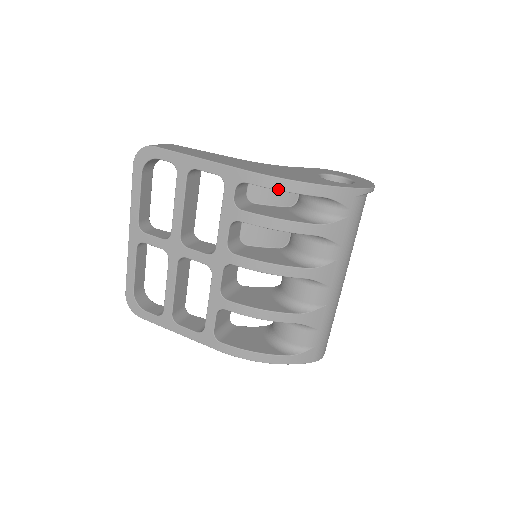
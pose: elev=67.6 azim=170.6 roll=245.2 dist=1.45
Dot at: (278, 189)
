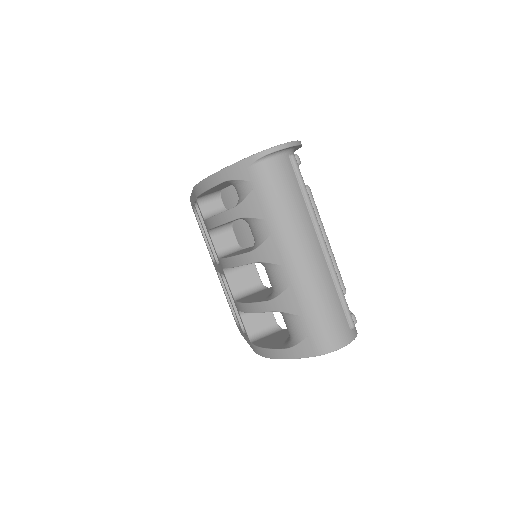
Dot at: (202, 192)
